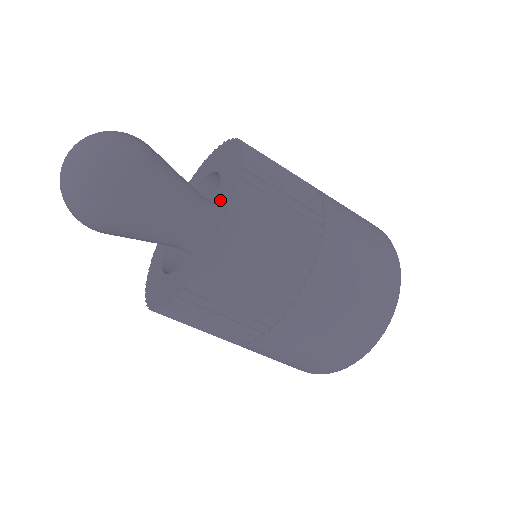
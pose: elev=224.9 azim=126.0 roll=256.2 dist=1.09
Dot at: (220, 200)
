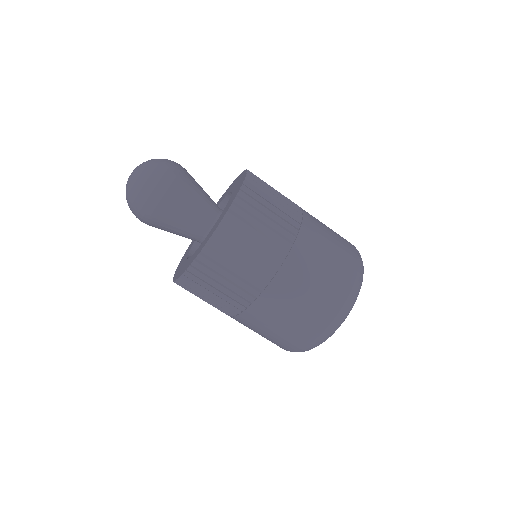
Dot at: (227, 205)
